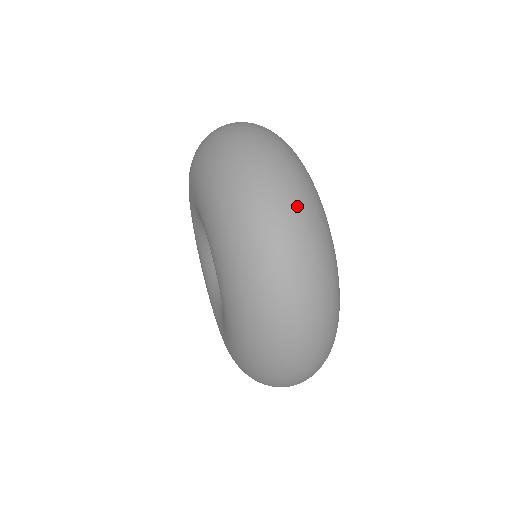
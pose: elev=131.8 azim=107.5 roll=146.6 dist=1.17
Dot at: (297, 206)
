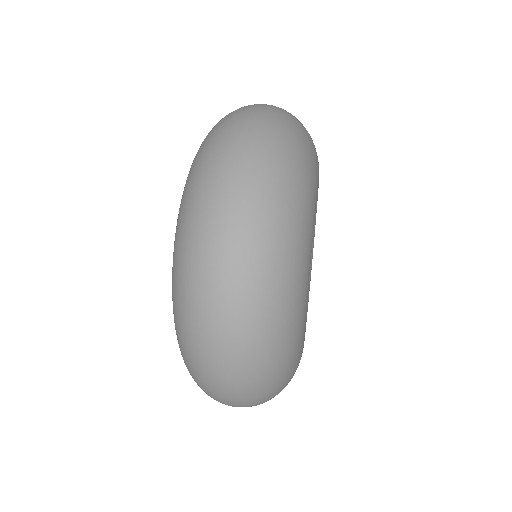
Dot at: (274, 112)
